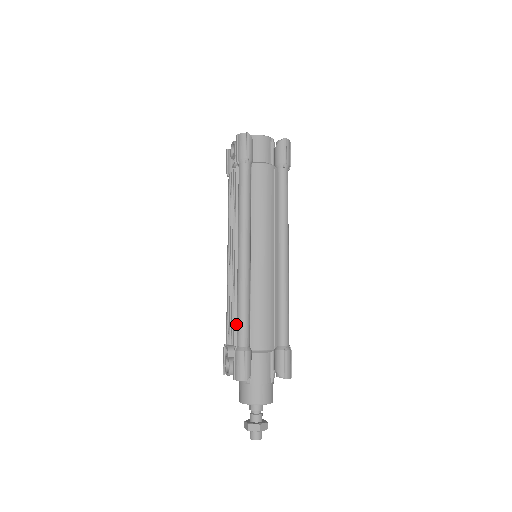
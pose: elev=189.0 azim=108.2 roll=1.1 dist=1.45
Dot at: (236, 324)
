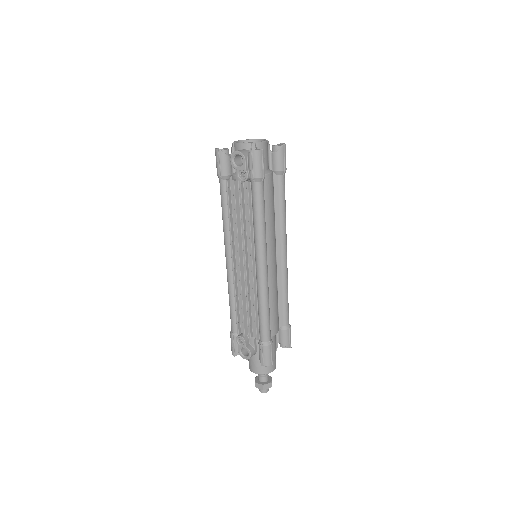
Dot at: (257, 324)
